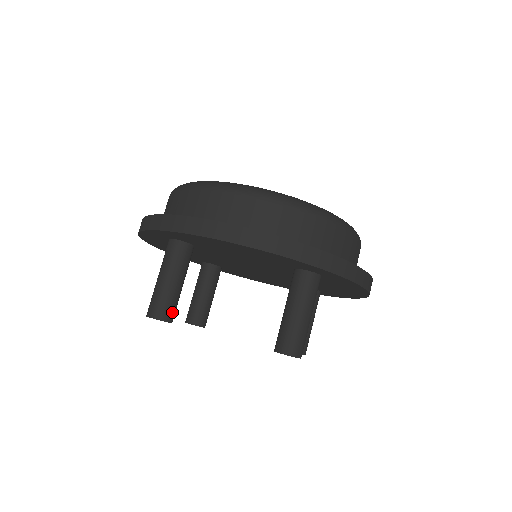
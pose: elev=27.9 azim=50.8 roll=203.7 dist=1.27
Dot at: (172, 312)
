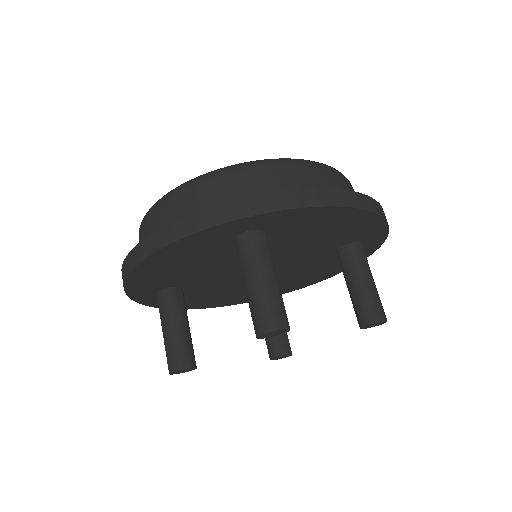
Dot at: (184, 358)
